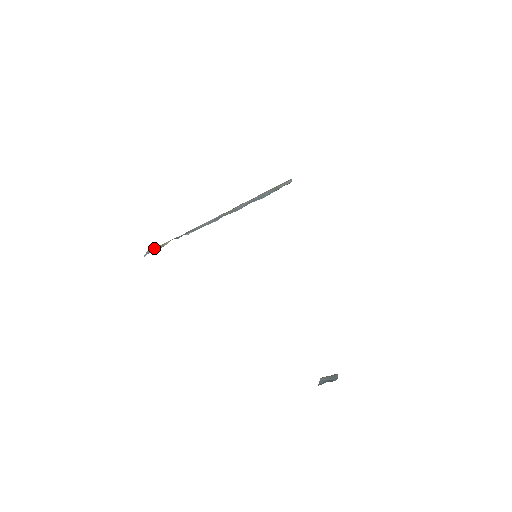
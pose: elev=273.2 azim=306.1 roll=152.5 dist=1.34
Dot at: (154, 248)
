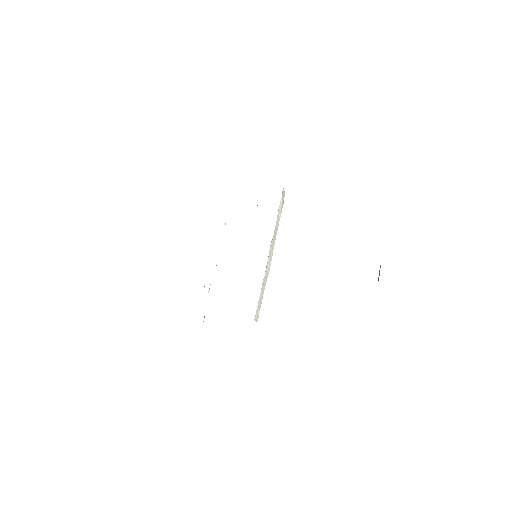
Dot at: occluded
